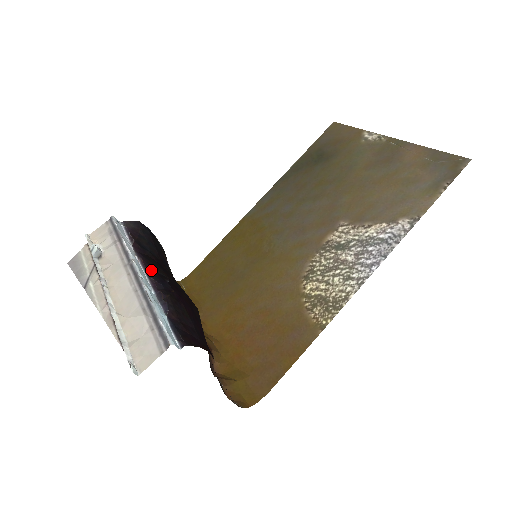
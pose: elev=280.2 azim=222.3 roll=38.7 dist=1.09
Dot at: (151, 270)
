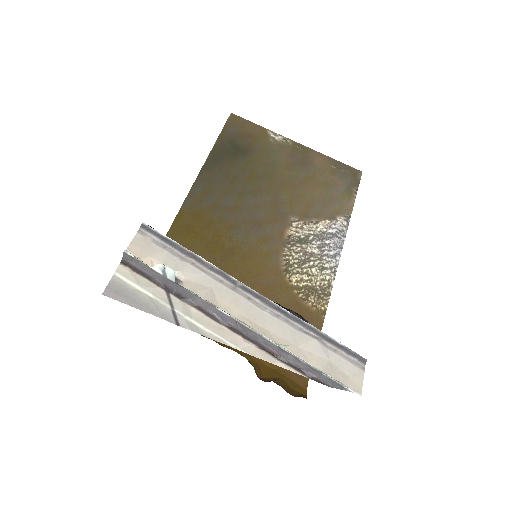
Dot at: occluded
